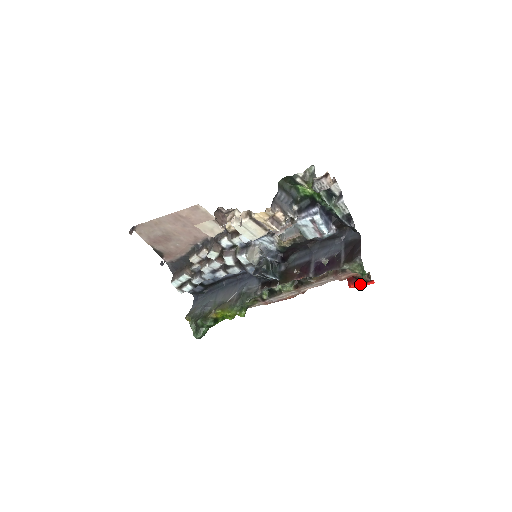
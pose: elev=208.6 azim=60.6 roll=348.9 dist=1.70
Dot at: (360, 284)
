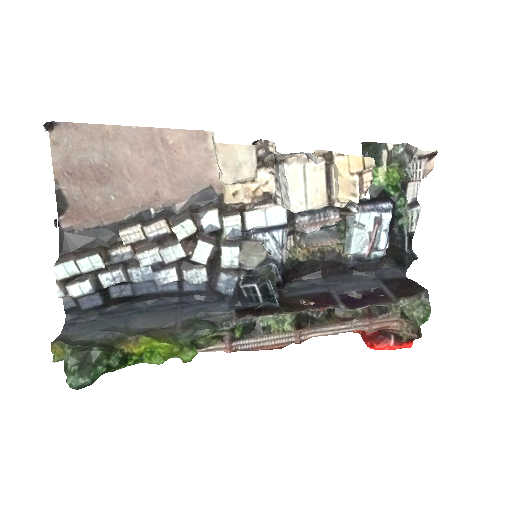
Dot at: (390, 345)
